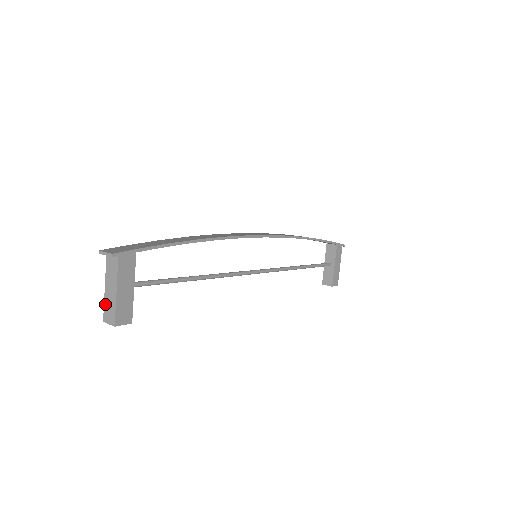
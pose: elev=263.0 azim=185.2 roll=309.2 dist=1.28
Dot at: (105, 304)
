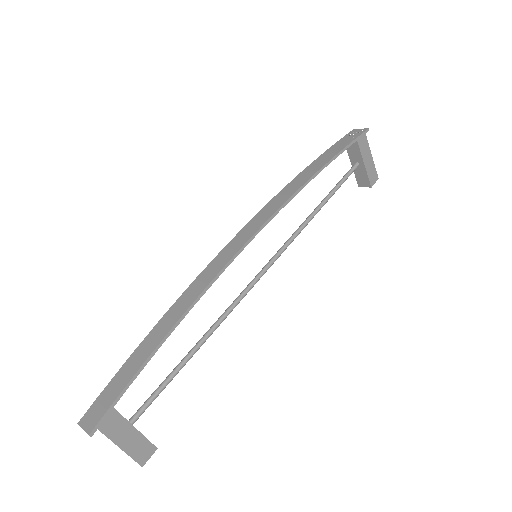
Dot at: occluded
